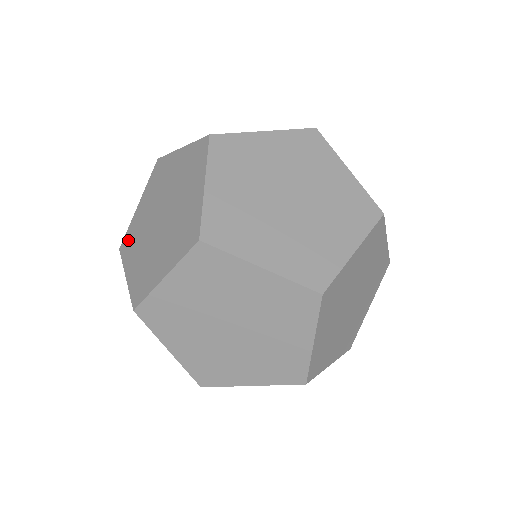
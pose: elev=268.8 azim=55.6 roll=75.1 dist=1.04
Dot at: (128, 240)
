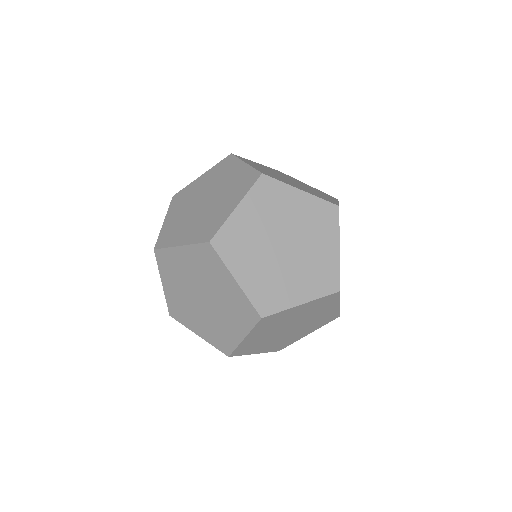
Dot at: (165, 237)
